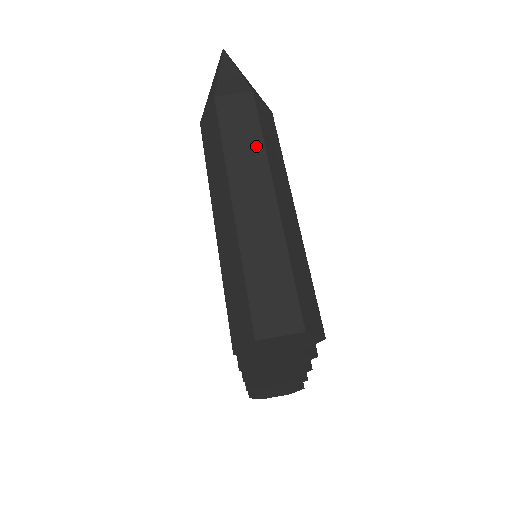
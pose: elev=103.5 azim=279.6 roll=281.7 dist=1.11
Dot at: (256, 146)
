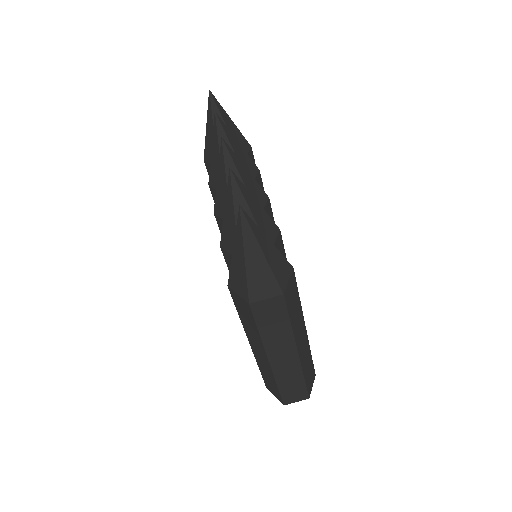
Dot at: (286, 332)
